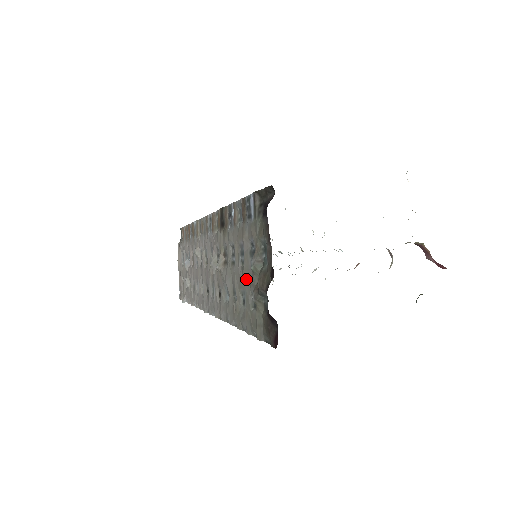
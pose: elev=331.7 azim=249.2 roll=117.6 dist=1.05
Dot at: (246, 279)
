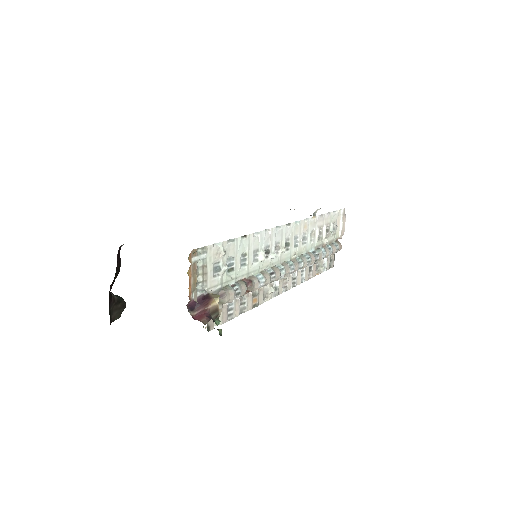
Dot at: occluded
